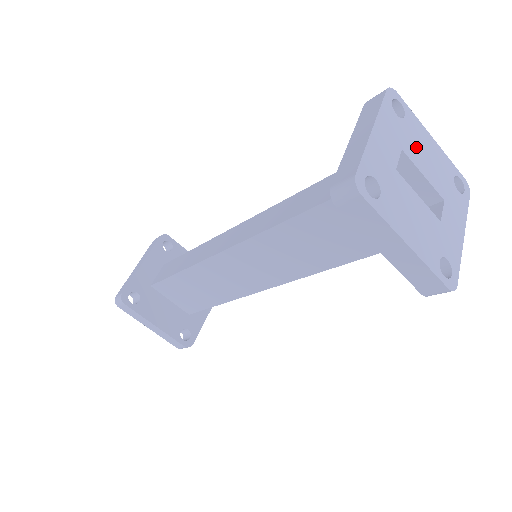
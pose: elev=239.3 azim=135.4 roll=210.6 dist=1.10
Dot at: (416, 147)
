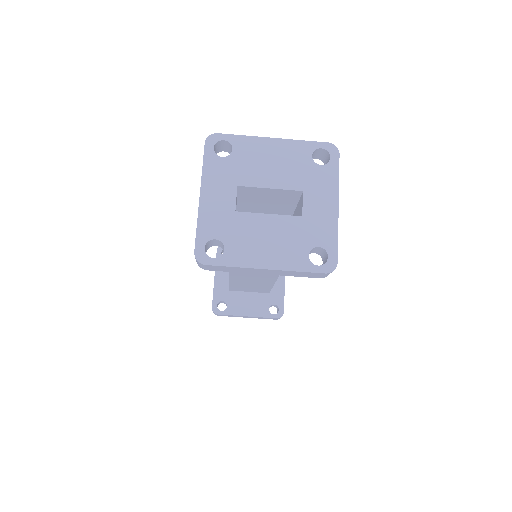
Dot at: (254, 168)
